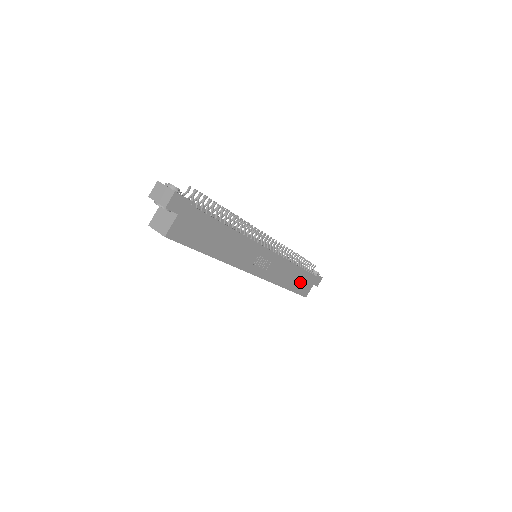
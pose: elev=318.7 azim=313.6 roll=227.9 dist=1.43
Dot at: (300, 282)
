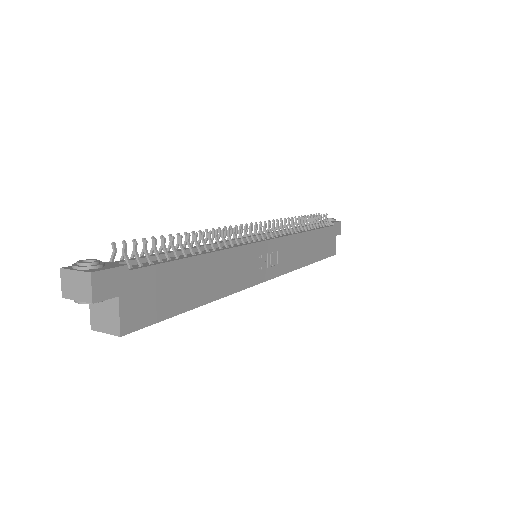
Dot at: (321, 245)
